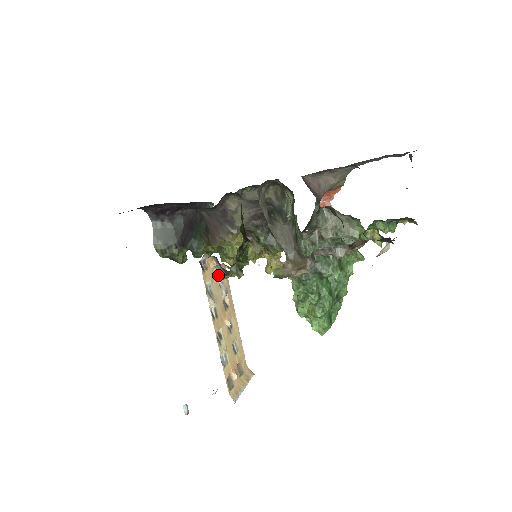
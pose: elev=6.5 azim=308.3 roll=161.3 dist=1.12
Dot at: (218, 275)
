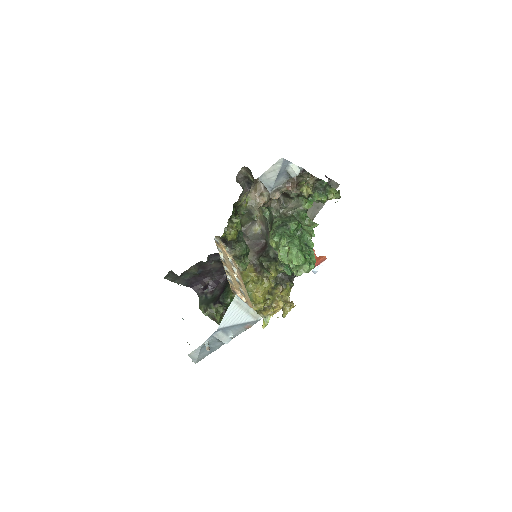
Dot at: (229, 256)
